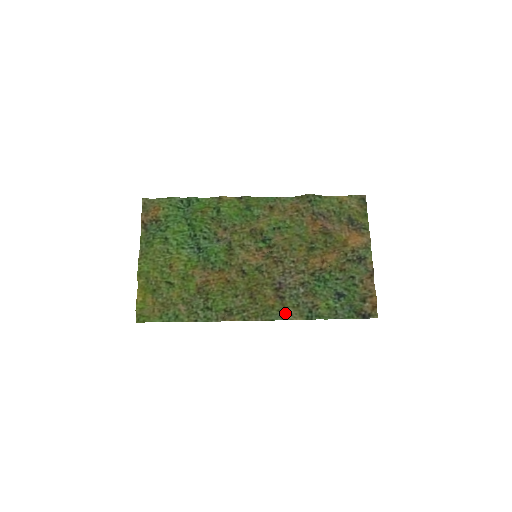
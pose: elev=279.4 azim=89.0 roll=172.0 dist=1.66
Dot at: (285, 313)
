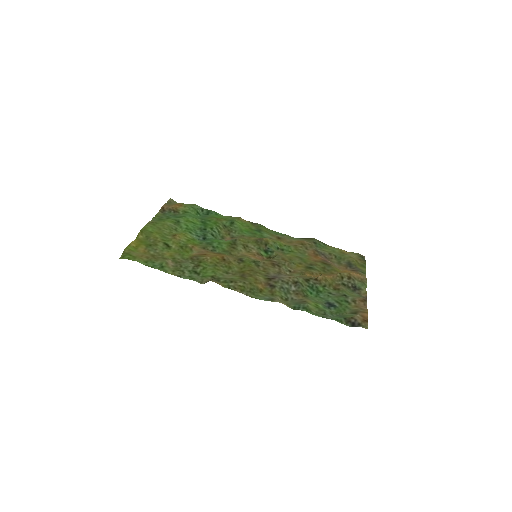
Dot at: (272, 298)
